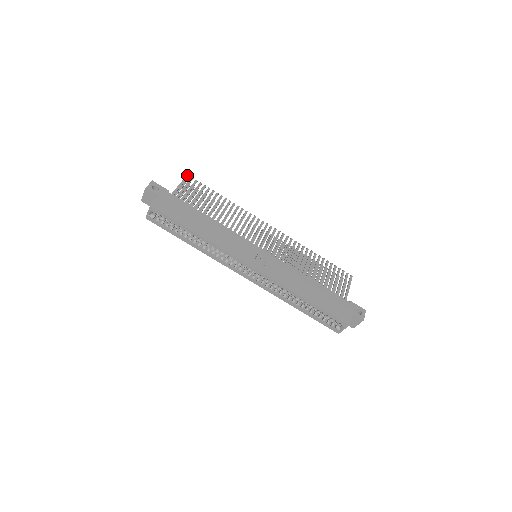
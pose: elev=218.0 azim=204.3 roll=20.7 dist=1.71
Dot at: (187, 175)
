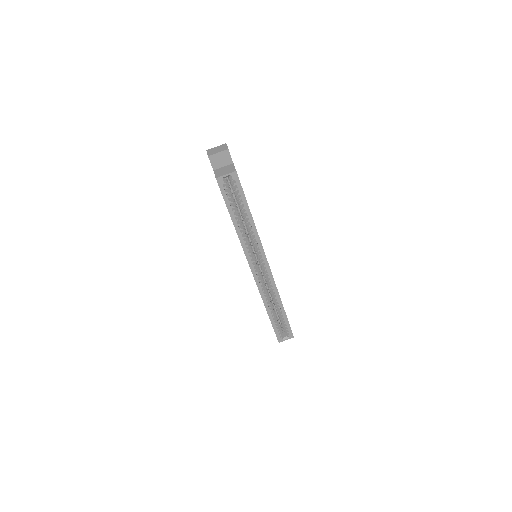
Dot at: occluded
